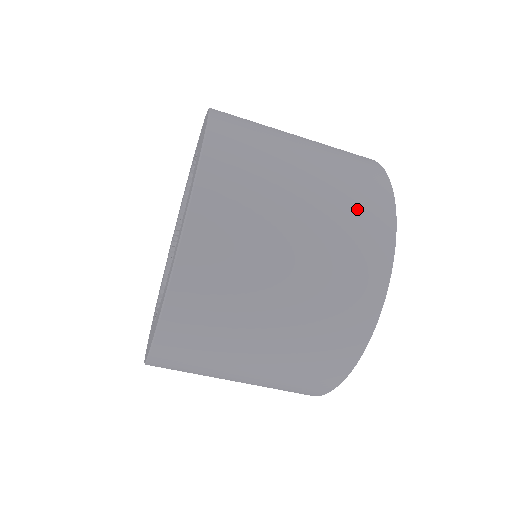
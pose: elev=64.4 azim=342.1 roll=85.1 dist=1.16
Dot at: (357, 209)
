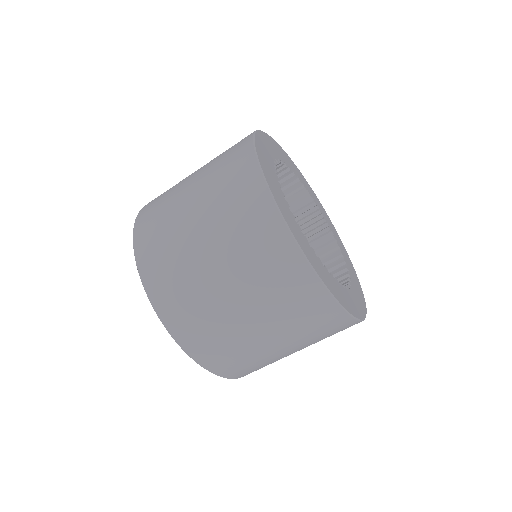
Dot at: (281, 288)
